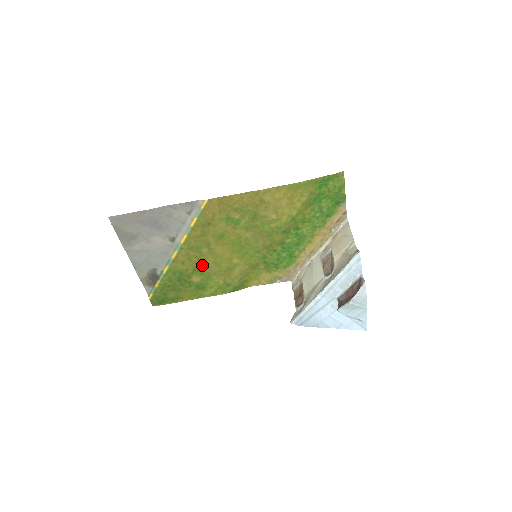
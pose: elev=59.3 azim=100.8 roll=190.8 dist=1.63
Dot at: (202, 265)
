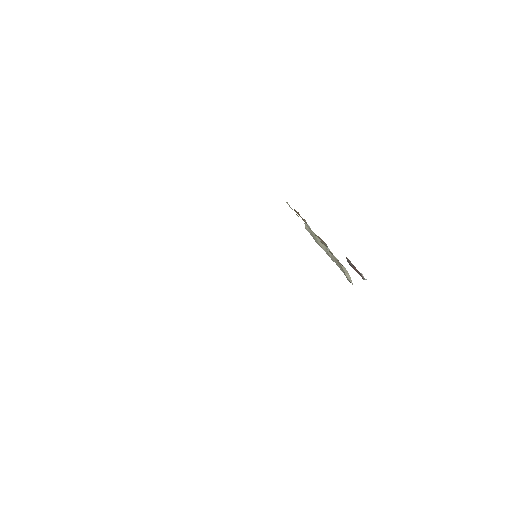
Dot at: occluded
